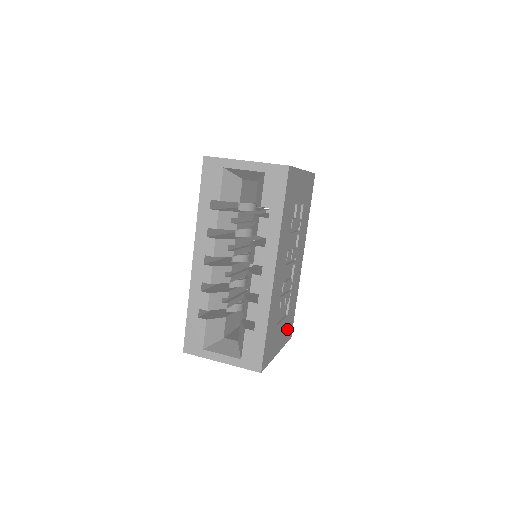
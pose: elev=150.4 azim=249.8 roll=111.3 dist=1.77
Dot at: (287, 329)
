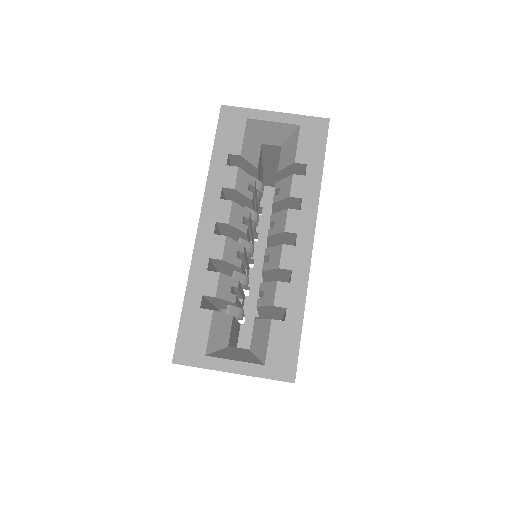
Dot at: occluded
